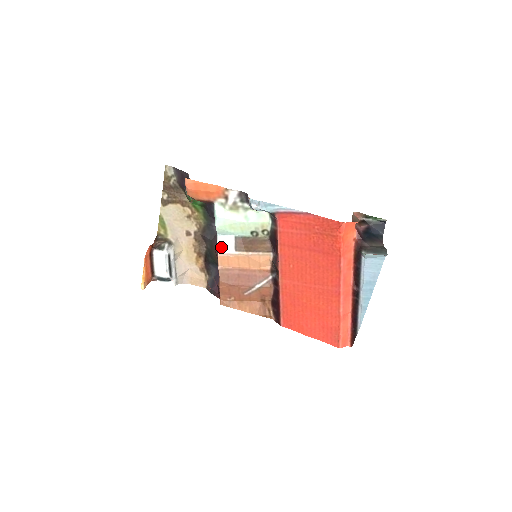
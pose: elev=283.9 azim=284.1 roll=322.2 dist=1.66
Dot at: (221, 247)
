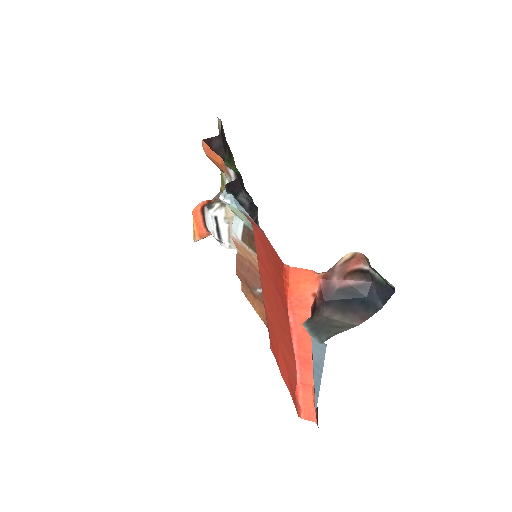
Dot at: (233, 230)
